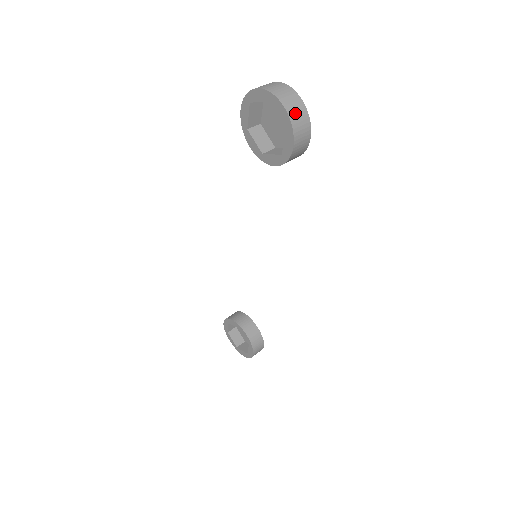
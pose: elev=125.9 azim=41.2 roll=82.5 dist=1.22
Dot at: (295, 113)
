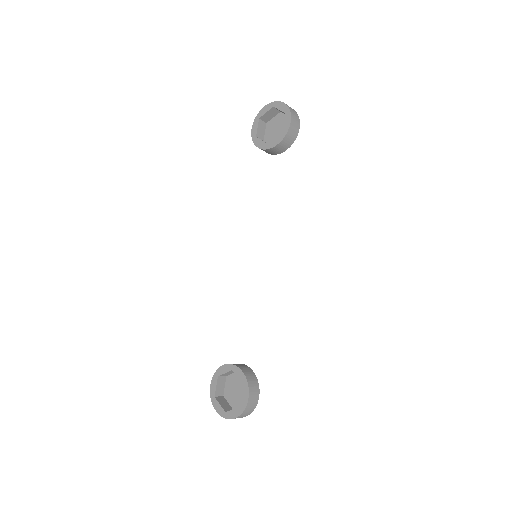
Dot at: (290, 107)
